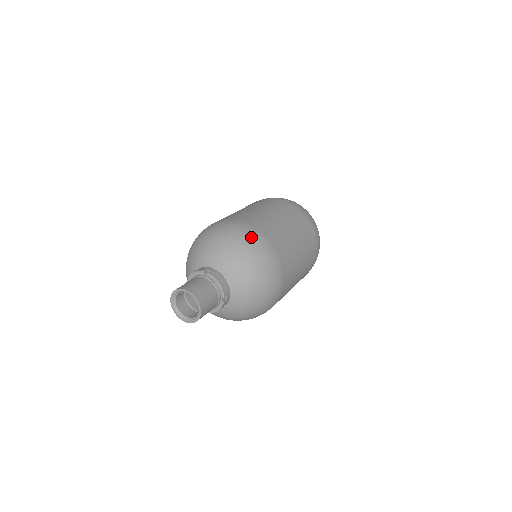
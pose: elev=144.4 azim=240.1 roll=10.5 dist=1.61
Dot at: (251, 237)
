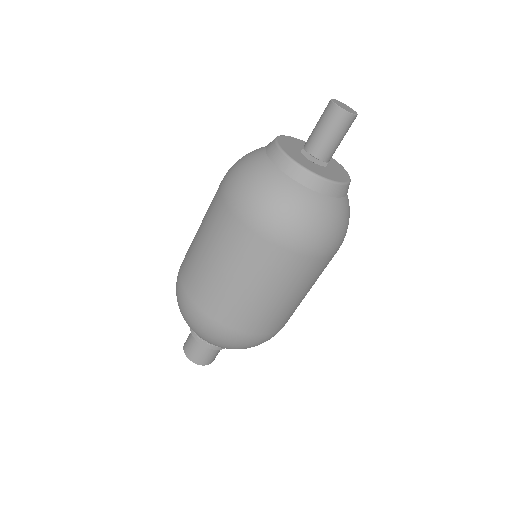
Dot at: (233, 342)
